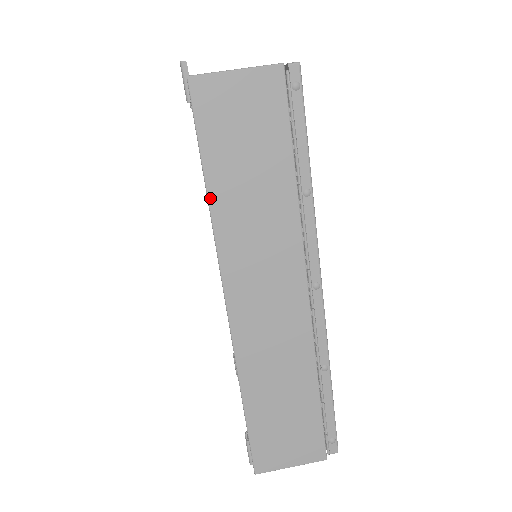
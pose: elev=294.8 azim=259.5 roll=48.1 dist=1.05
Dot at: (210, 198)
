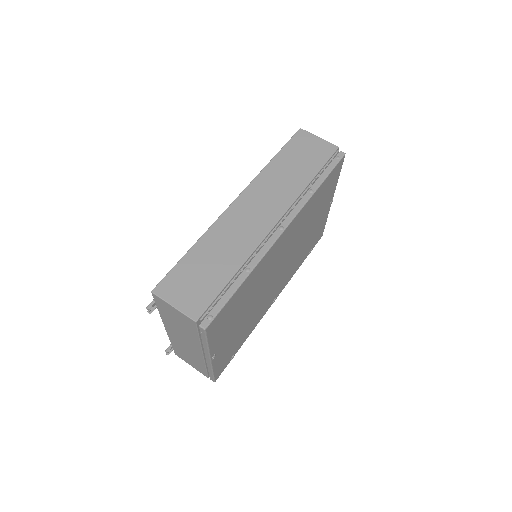
Dot at: (271, 162)
